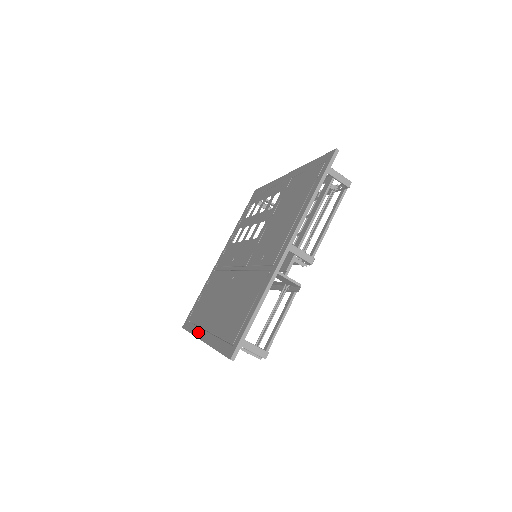
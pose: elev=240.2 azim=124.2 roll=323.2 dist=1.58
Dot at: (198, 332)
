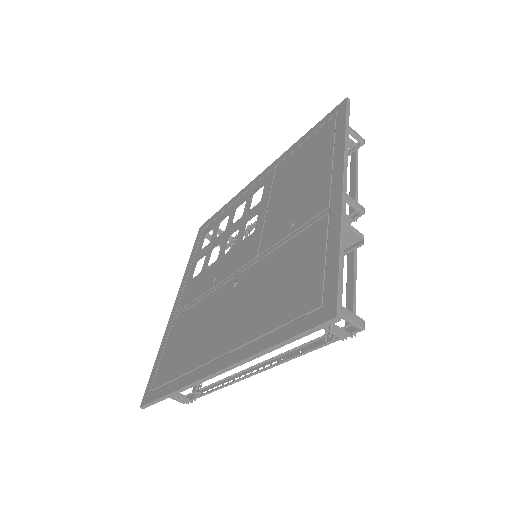
Dot at: (197, 374)
